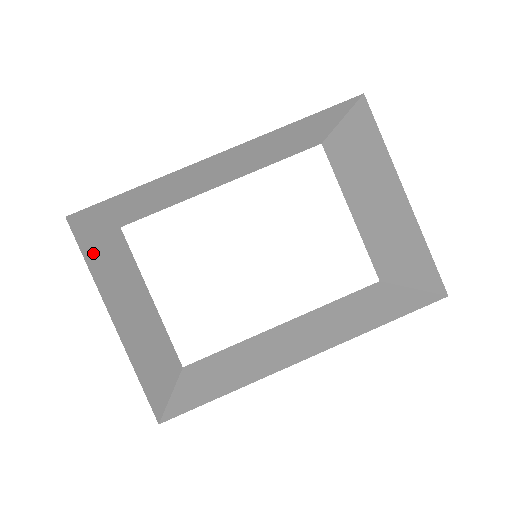
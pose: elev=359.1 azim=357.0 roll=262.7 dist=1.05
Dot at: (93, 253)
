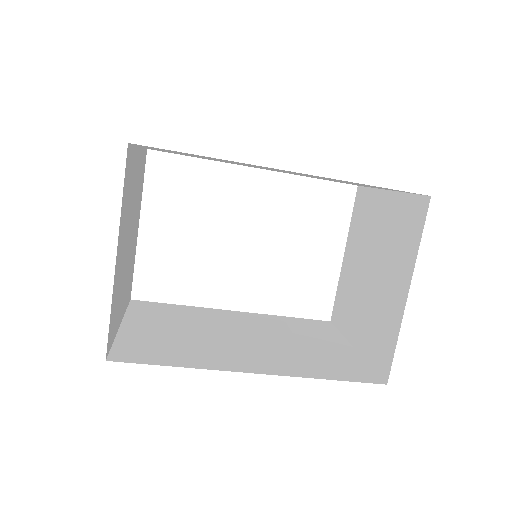
Dot at: (128, 182)
